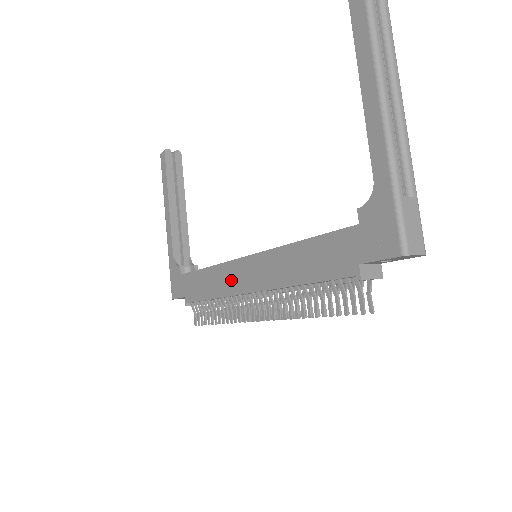
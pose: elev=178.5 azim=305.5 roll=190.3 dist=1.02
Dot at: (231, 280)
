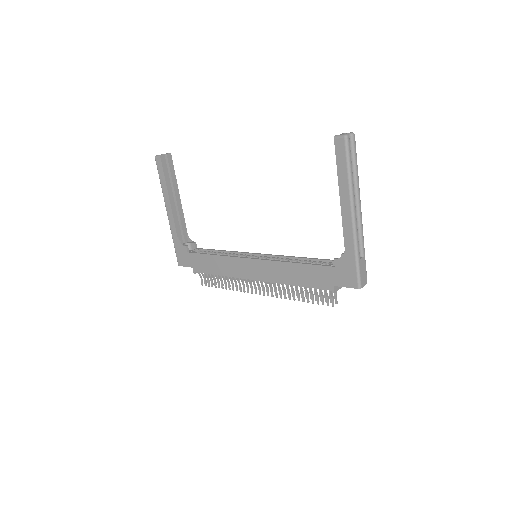
Dot at: (238, 269)
